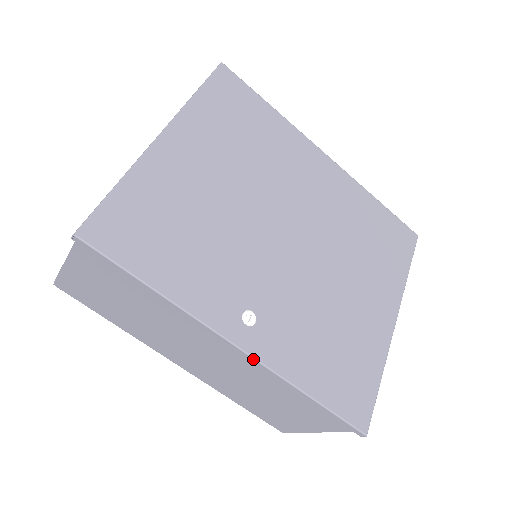
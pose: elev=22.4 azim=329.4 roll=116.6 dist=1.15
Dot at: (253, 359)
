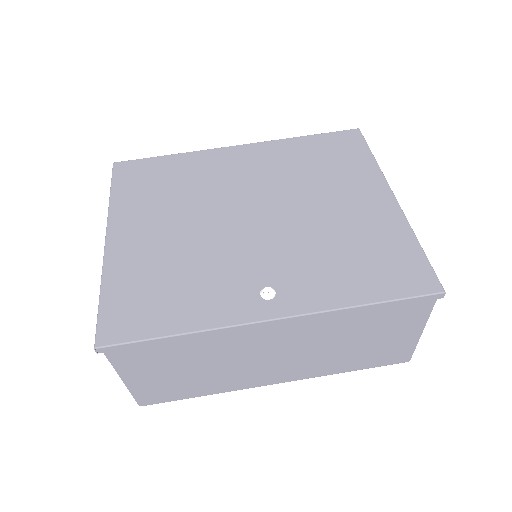
Dot at: (296, 317)
